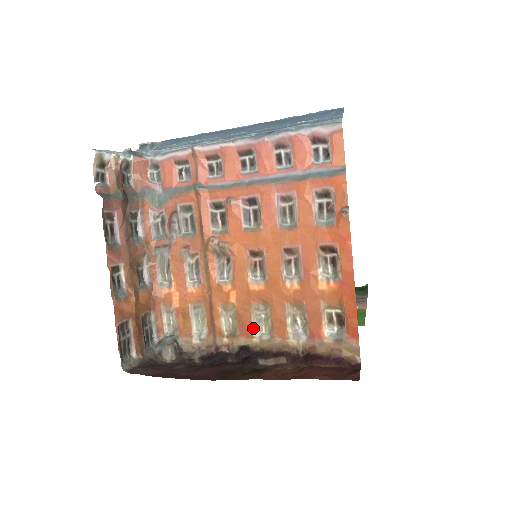
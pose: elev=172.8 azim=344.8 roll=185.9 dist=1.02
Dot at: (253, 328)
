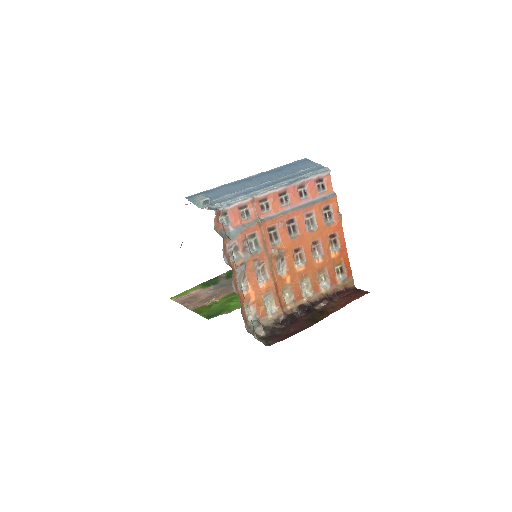
Dot at: (302, 293)
